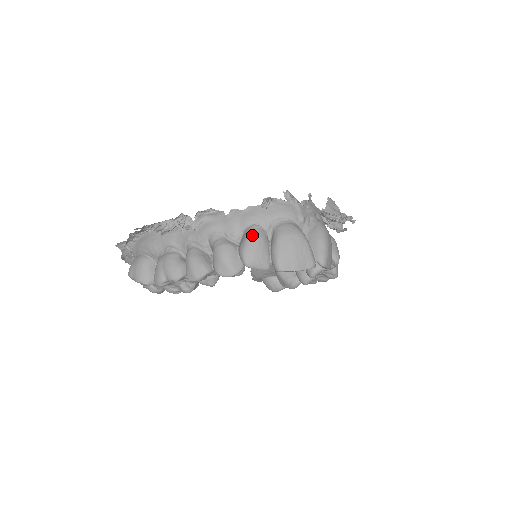
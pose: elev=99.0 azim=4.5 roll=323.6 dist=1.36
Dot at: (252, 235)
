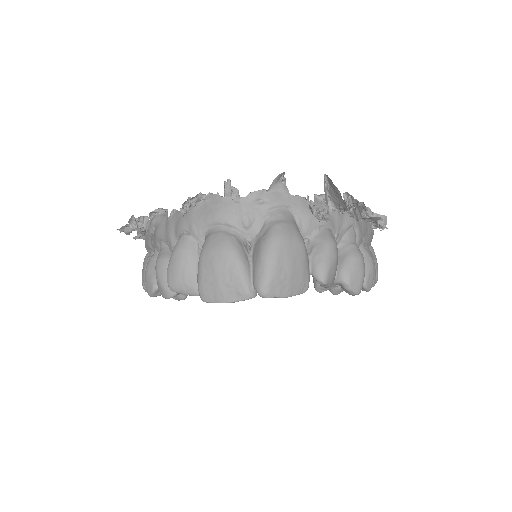
Dot at: (175, 249)
